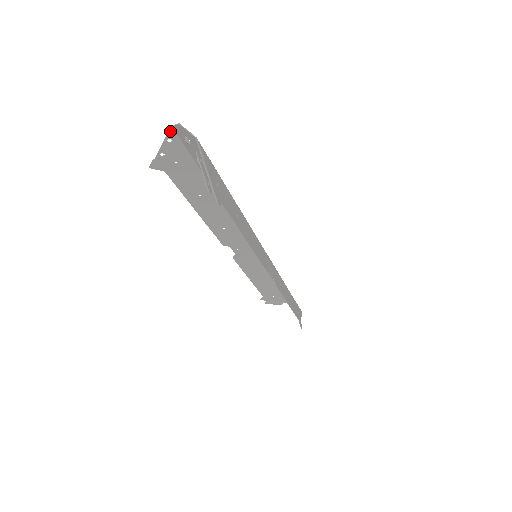
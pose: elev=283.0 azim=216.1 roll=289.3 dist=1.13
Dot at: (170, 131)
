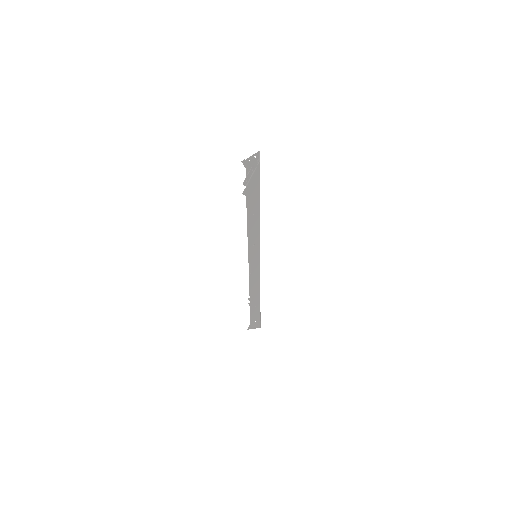
Dot at: (257, 153)
